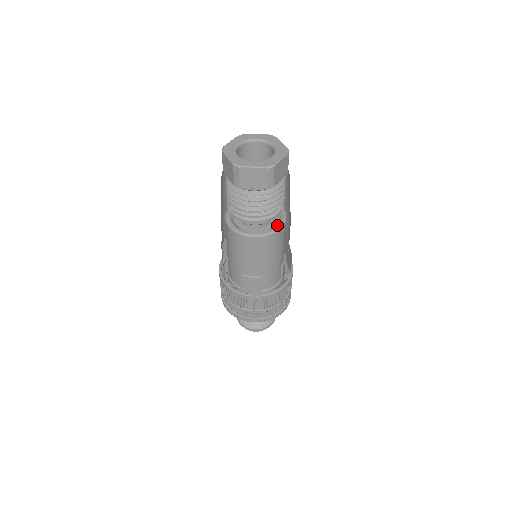
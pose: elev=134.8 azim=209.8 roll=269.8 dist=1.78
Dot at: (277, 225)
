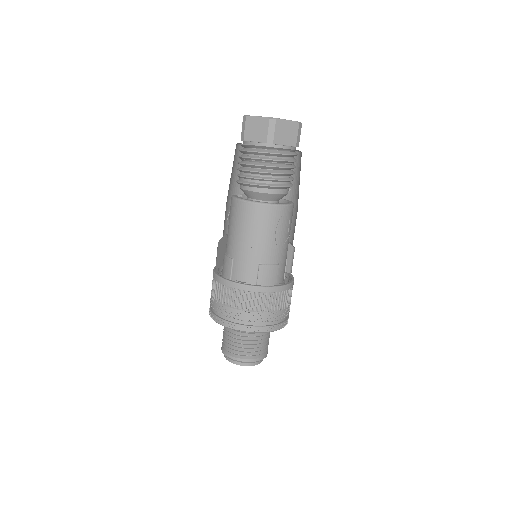
Dot at: (289, 202)
